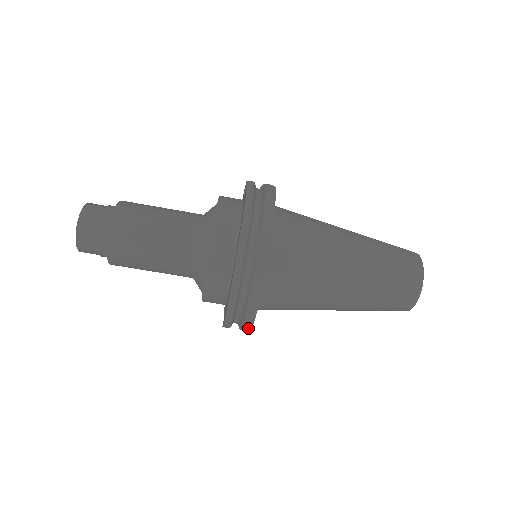
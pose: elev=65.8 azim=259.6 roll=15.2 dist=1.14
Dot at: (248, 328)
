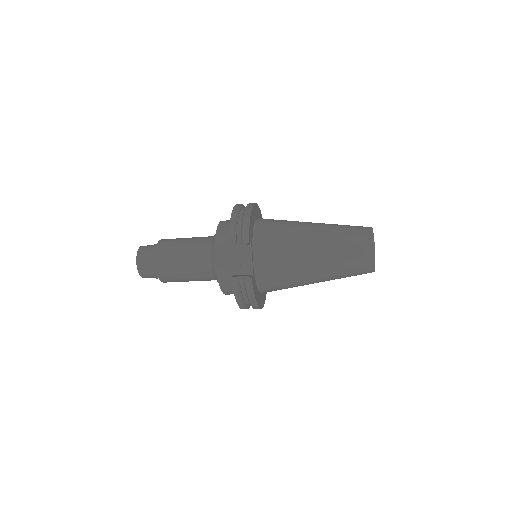
Dot at: occluded
